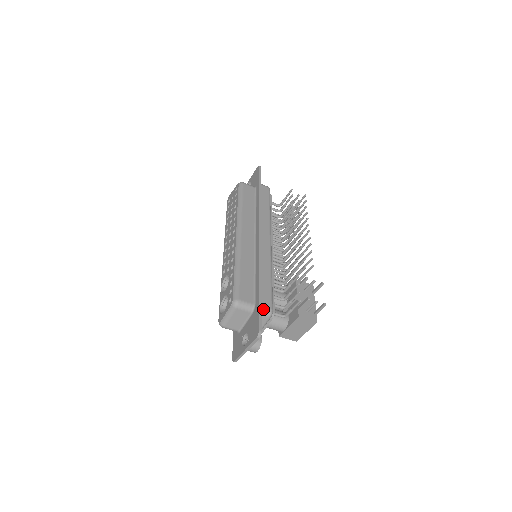
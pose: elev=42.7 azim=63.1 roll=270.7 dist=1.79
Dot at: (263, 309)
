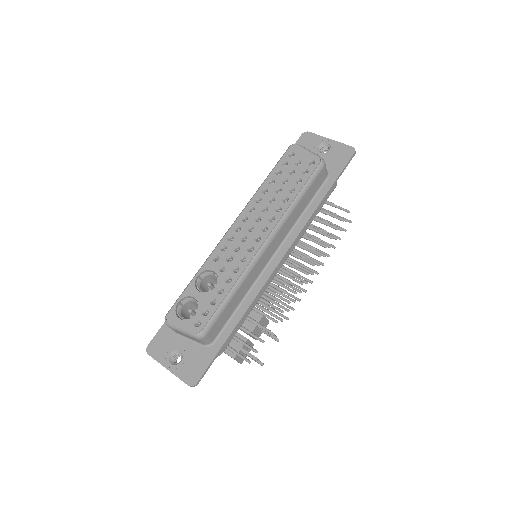
Dot at: occluded
